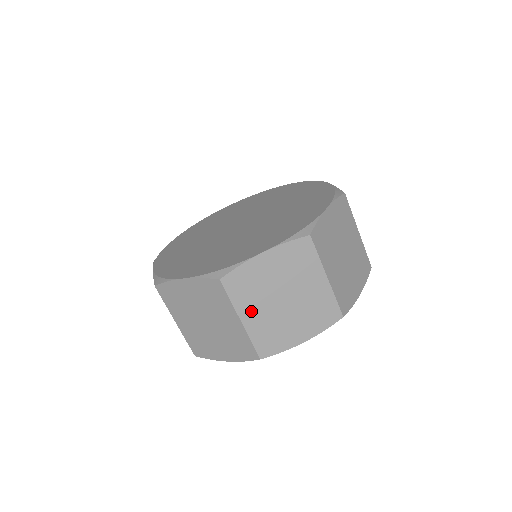
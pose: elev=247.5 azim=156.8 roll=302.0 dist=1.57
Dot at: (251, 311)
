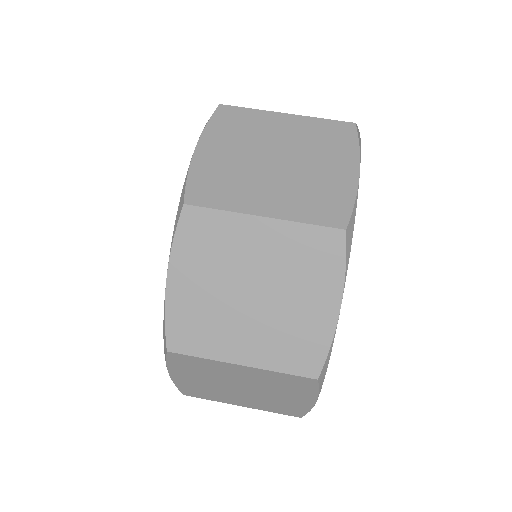
Dot at: occluded
